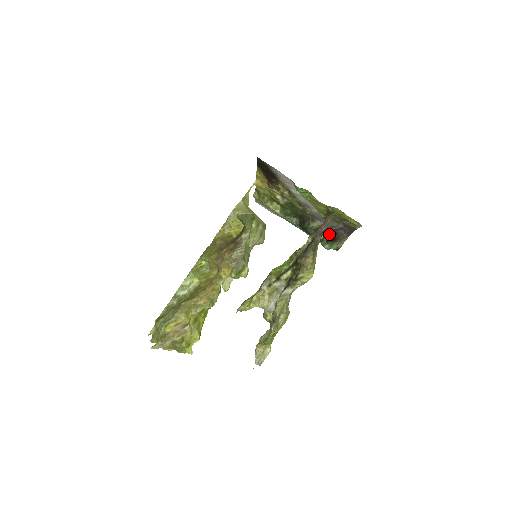
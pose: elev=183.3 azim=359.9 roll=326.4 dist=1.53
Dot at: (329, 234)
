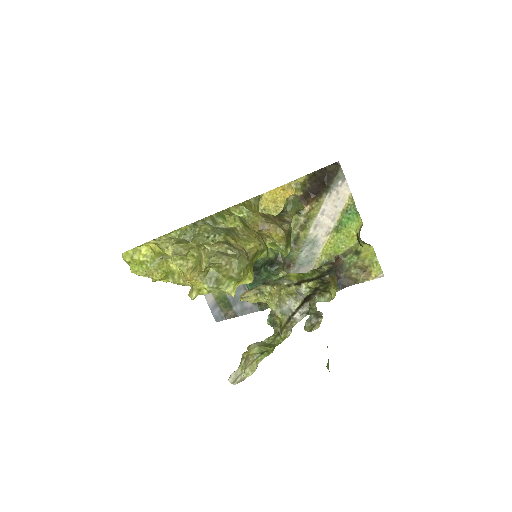
Dot at: occluded
